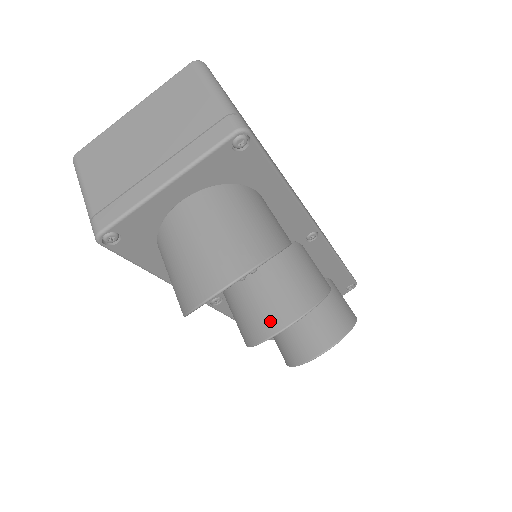
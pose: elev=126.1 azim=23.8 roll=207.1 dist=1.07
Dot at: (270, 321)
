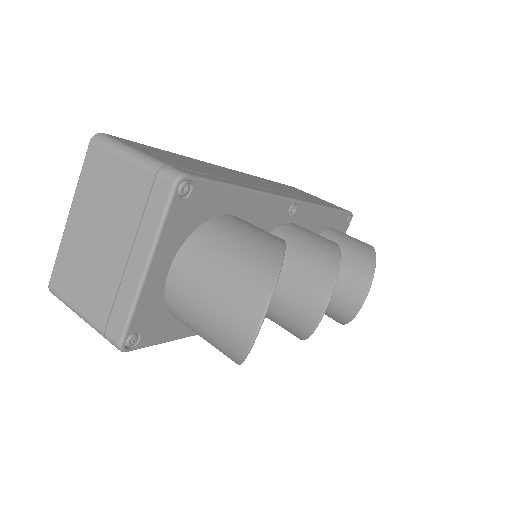
Dot at: (308, 311)
